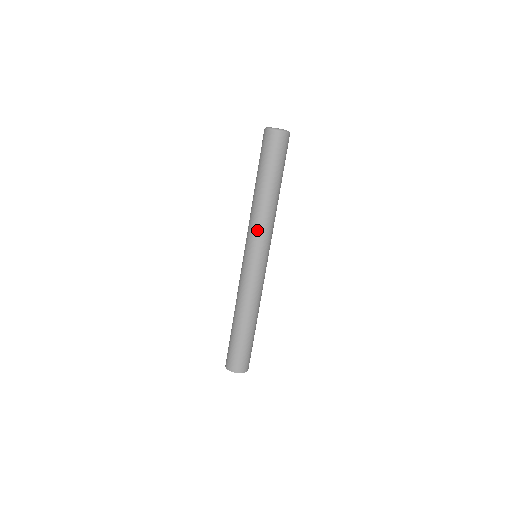
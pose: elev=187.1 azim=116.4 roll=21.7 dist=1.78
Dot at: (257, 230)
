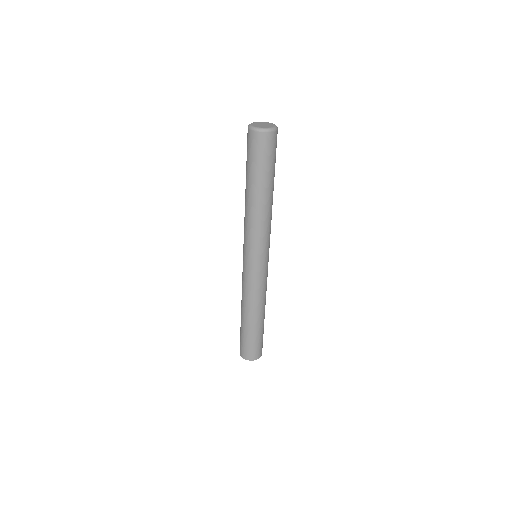
Dot at: (246, 233)
